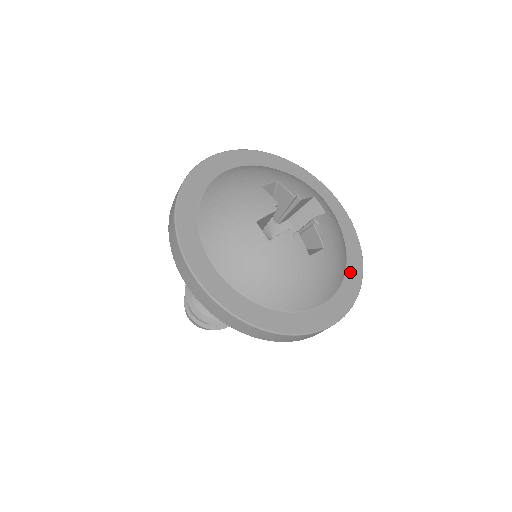
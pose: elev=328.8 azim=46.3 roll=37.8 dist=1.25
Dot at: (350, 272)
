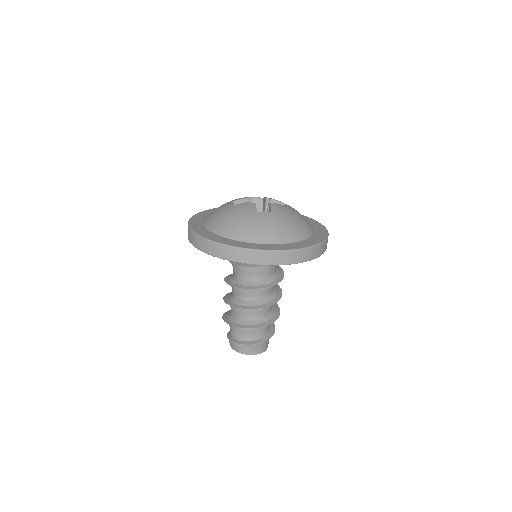
Dot at: (304, 242)
